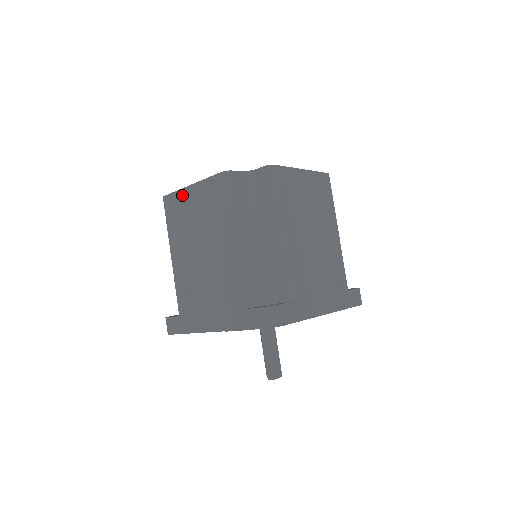
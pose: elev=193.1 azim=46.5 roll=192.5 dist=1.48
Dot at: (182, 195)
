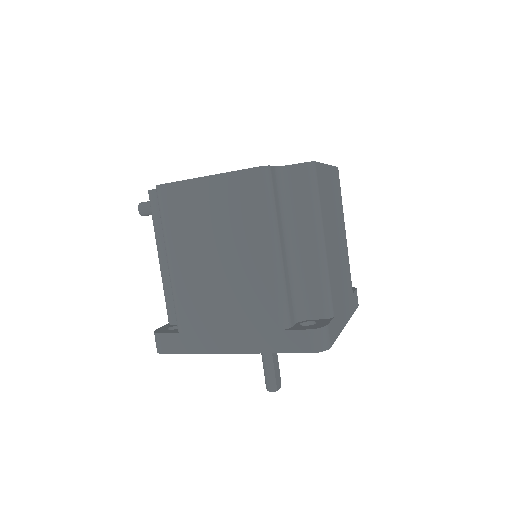
Dot at: (191, 187)
